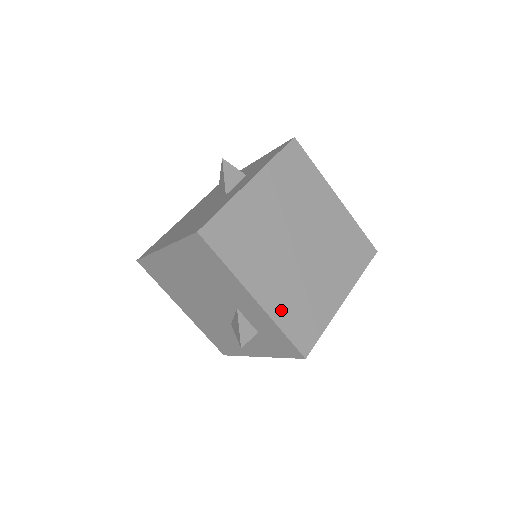
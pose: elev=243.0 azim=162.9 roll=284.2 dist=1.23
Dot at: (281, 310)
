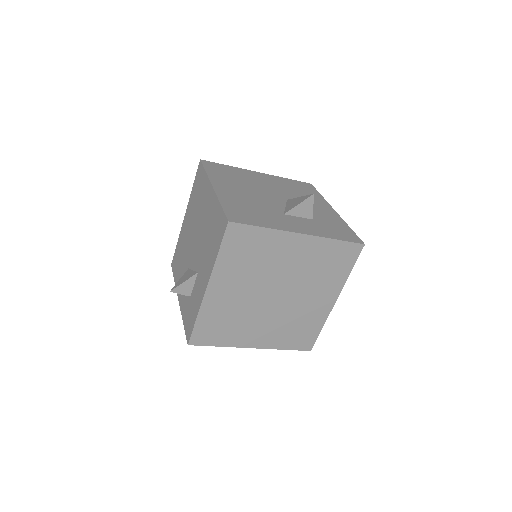
Dot at: (212, 310)
